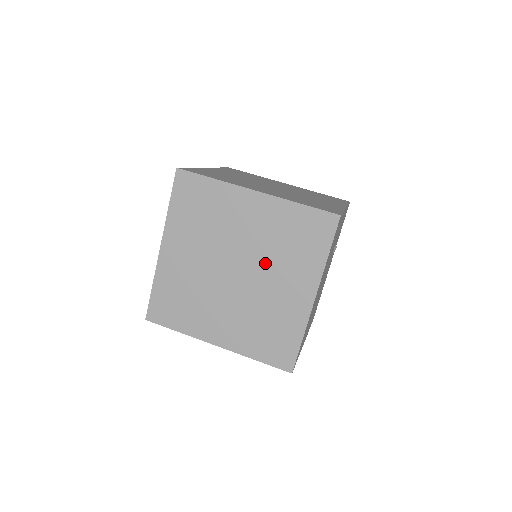
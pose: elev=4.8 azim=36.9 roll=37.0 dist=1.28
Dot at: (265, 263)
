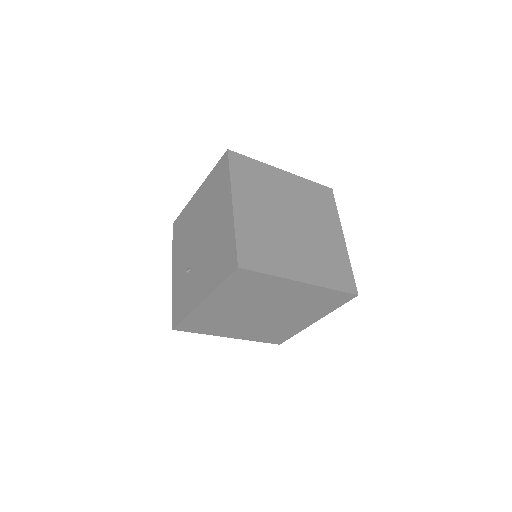
Dot at: (289, 310)
